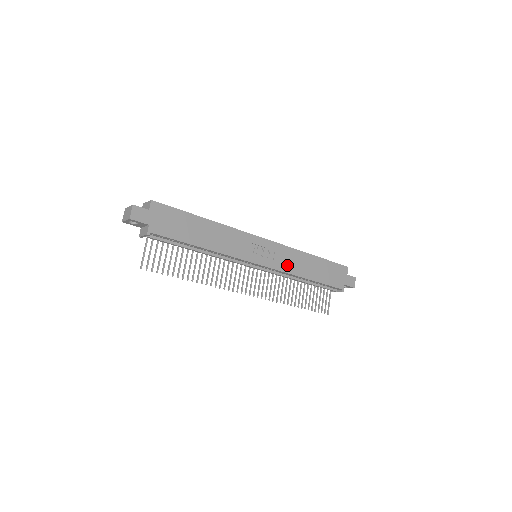
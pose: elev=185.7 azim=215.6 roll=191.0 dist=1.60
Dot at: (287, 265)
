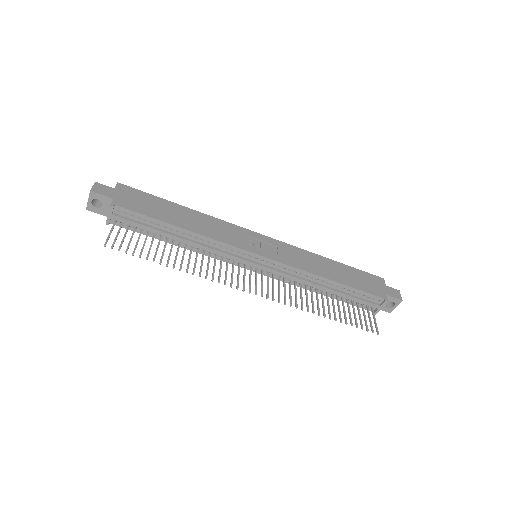
Dot at: (297, 262)
